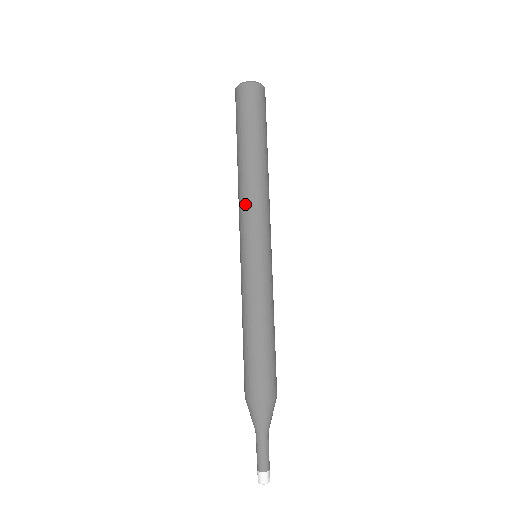
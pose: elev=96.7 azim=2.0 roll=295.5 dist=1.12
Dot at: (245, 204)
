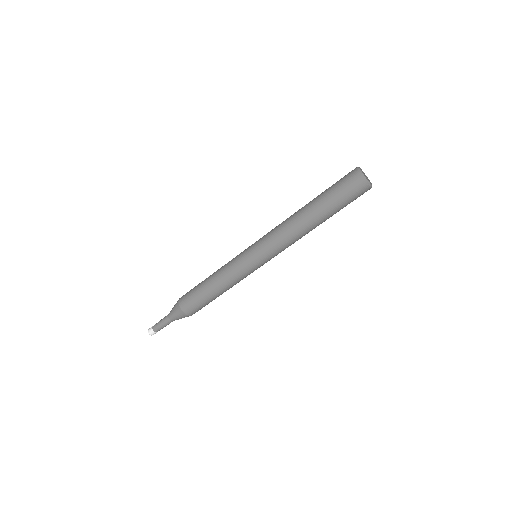
Dot at: (277, 227)
